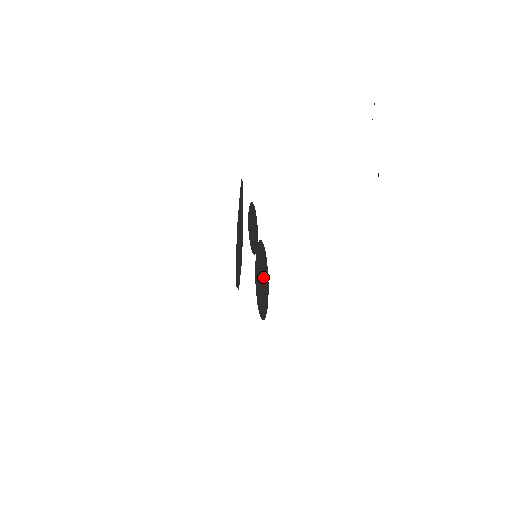
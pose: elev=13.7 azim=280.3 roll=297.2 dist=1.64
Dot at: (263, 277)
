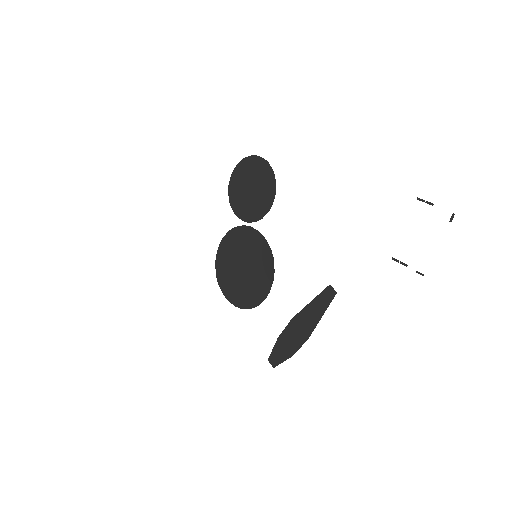
Dot at: (243, 260)
